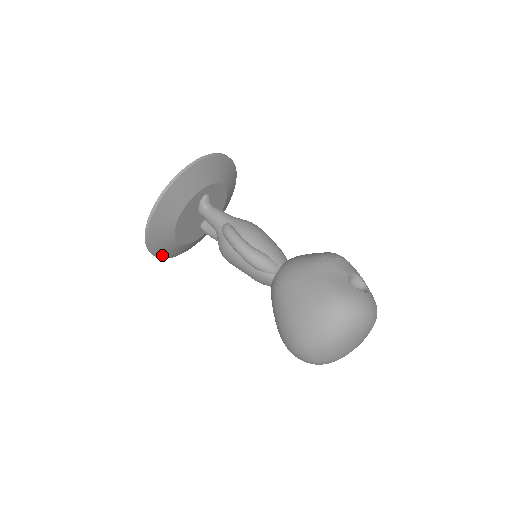
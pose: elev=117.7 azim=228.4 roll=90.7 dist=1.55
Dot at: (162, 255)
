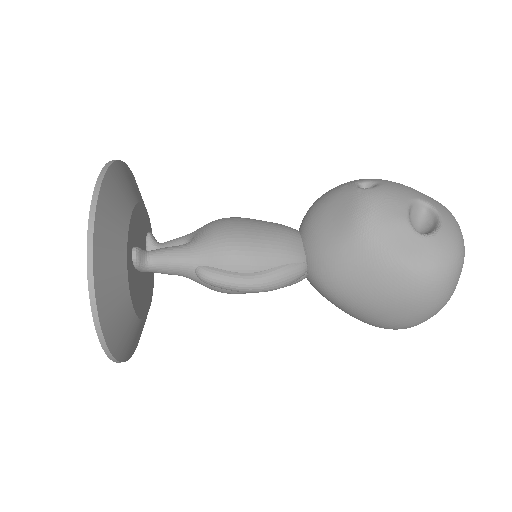
Dot at: occluded
